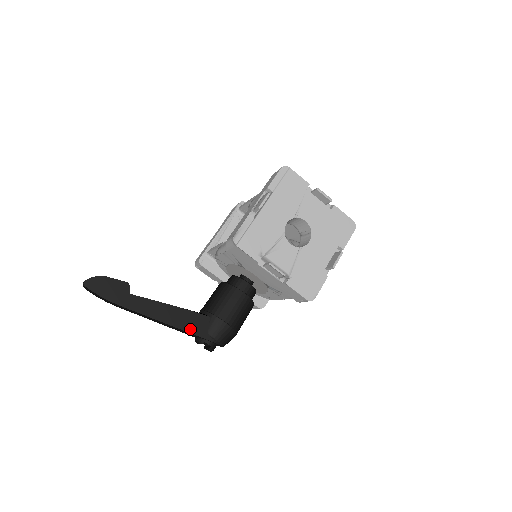
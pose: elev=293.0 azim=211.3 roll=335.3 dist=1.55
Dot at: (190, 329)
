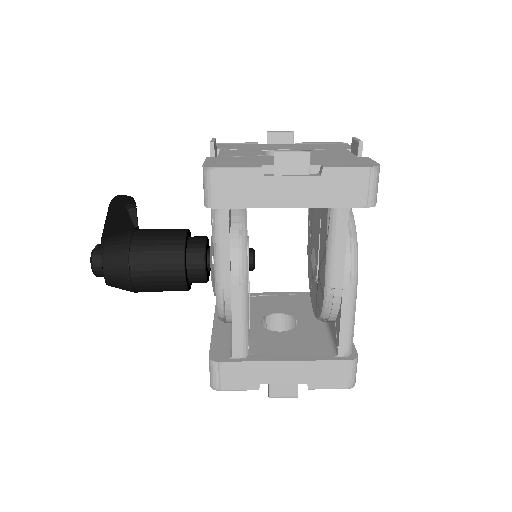
Dot at: (109, 227)
